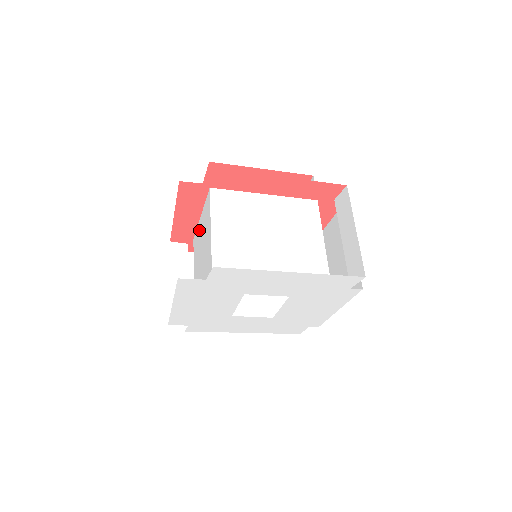
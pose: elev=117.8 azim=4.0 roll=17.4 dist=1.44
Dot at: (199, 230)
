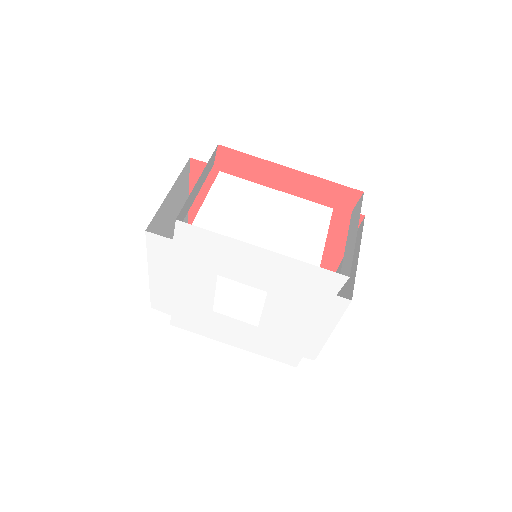
Dot at: occluded
